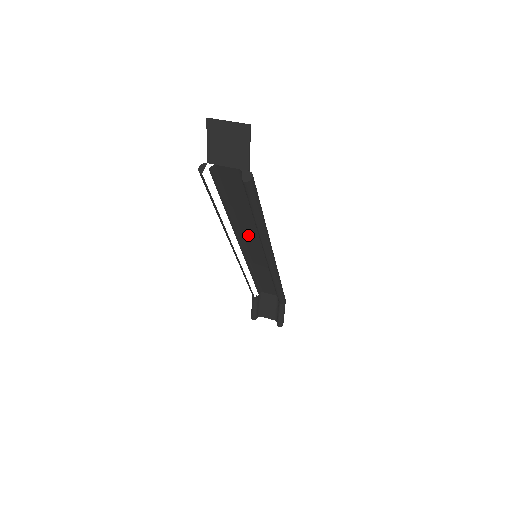
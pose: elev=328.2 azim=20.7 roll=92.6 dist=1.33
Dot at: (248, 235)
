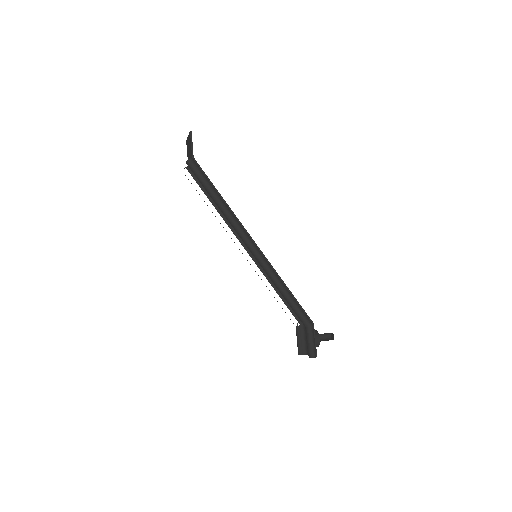
Dot at: occluded
